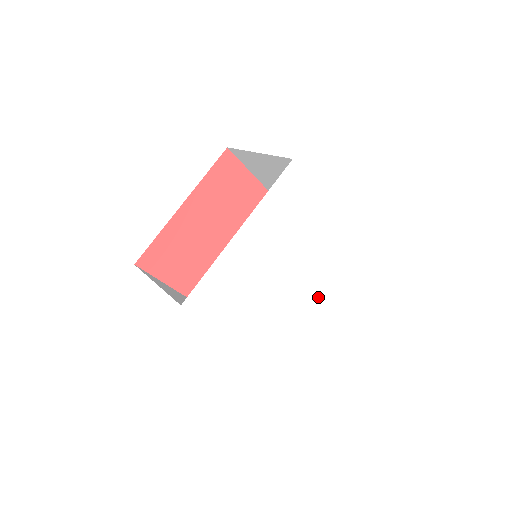
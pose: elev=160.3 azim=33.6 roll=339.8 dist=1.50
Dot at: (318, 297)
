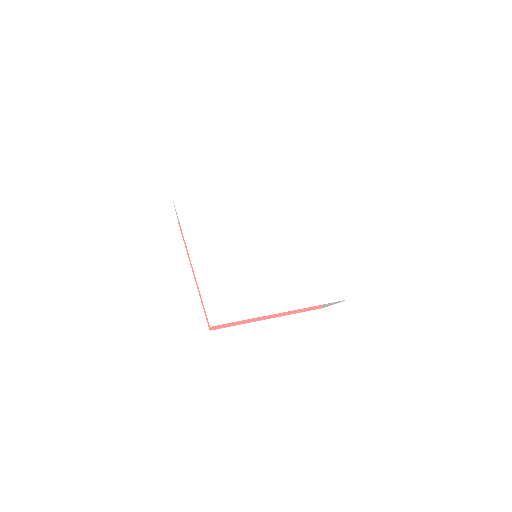
Dot at: (276, 291)
